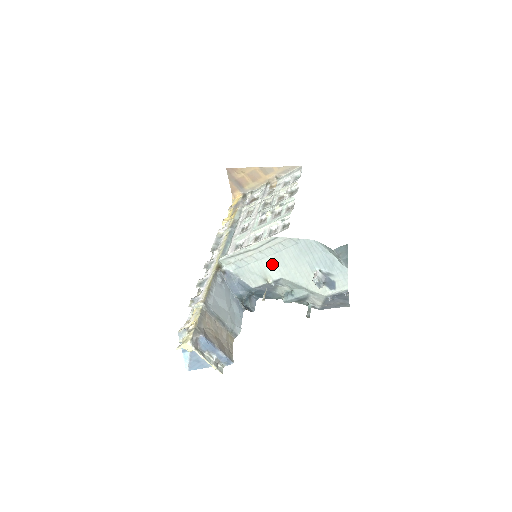
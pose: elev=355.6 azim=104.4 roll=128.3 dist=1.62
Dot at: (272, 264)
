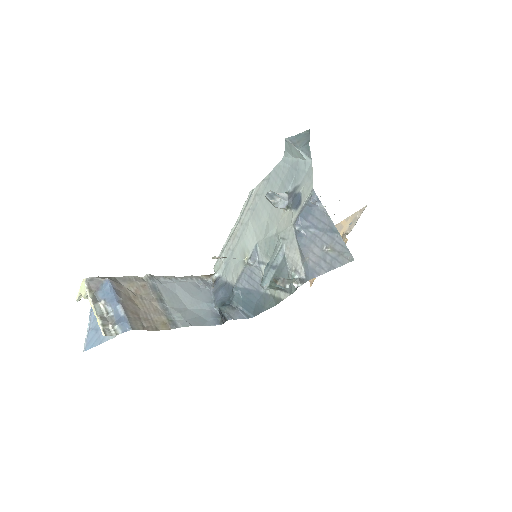
Dot at: (250, 231)
